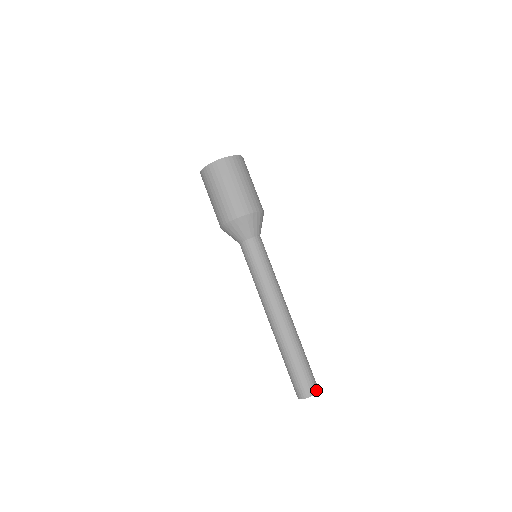
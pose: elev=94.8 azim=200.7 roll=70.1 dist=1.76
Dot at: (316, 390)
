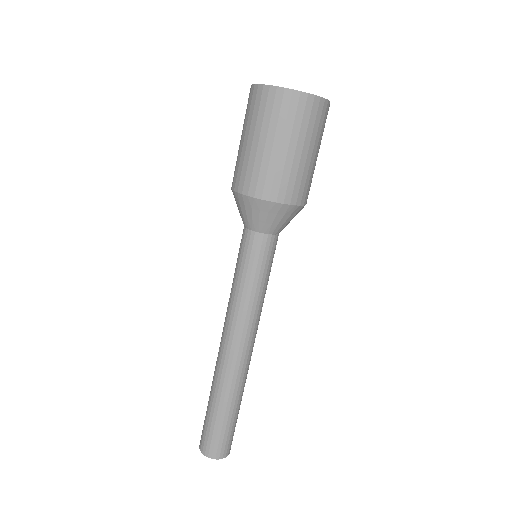
Dot at: (229, 451)
